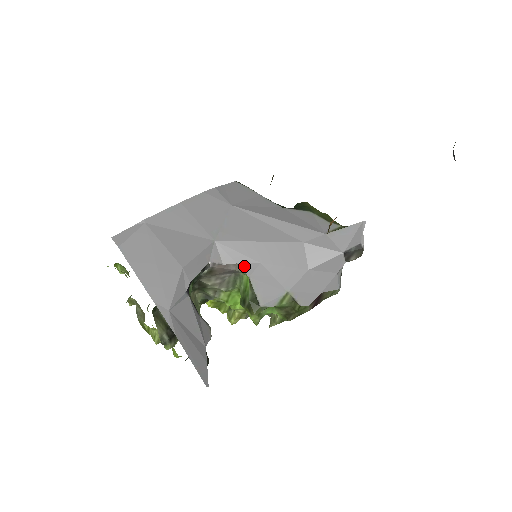
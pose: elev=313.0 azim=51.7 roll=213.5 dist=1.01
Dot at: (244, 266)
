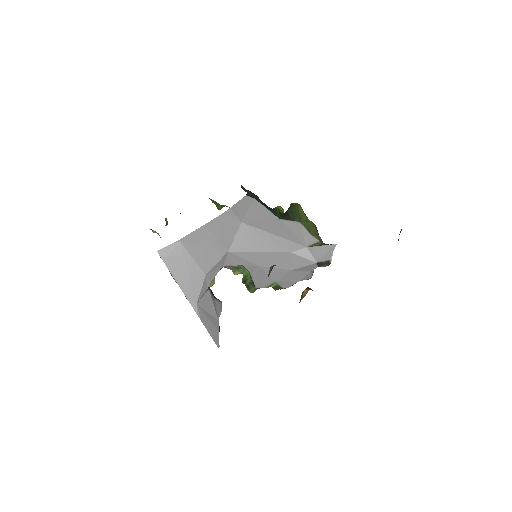
Dot at: (247, 267)
